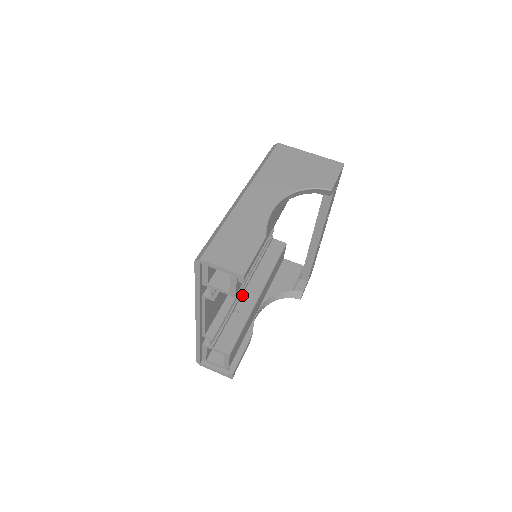
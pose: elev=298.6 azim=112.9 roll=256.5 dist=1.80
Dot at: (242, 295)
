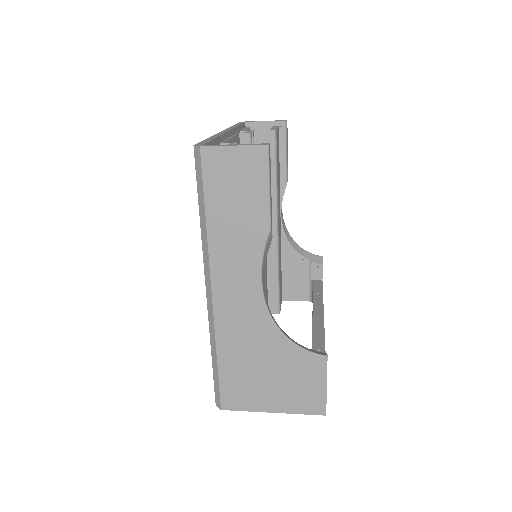
Dot at: occluded
